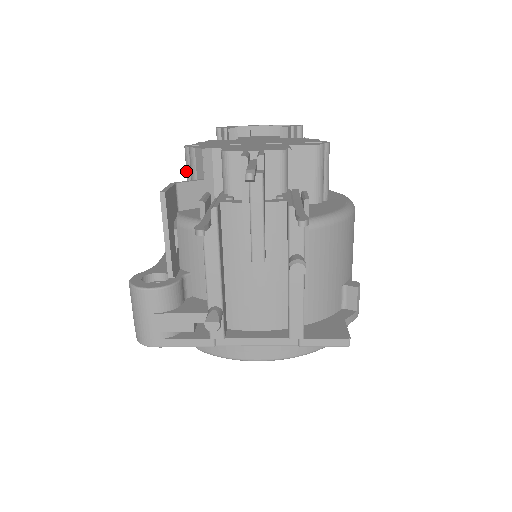
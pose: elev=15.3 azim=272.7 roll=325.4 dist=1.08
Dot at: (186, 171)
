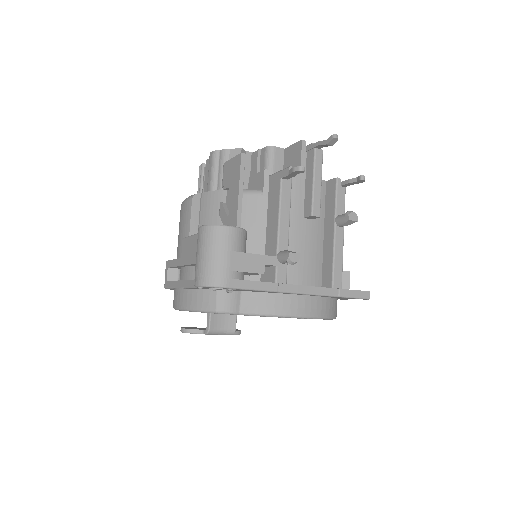
Dot at: (212, 171)
